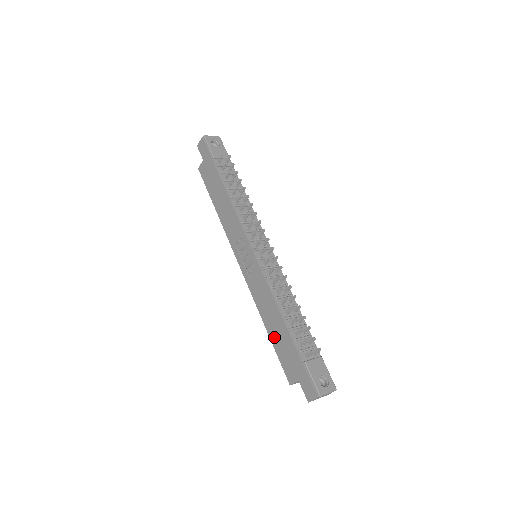
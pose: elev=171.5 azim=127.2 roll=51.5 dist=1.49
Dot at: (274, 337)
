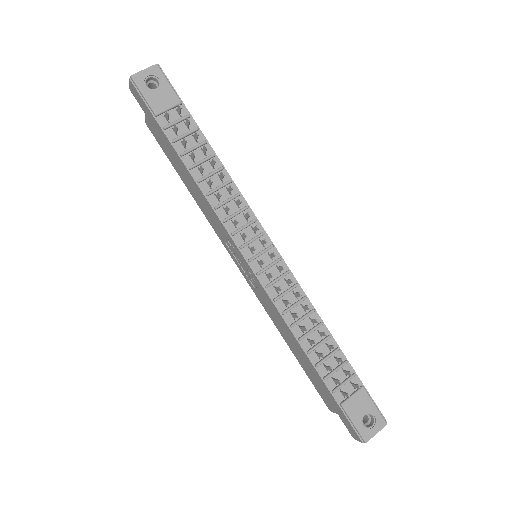
Dot at: (300, 361)
